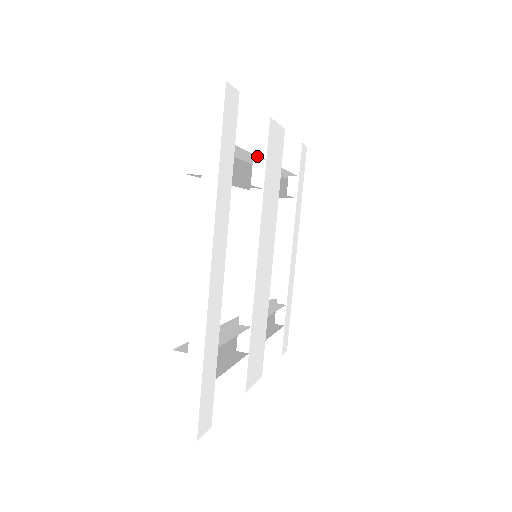
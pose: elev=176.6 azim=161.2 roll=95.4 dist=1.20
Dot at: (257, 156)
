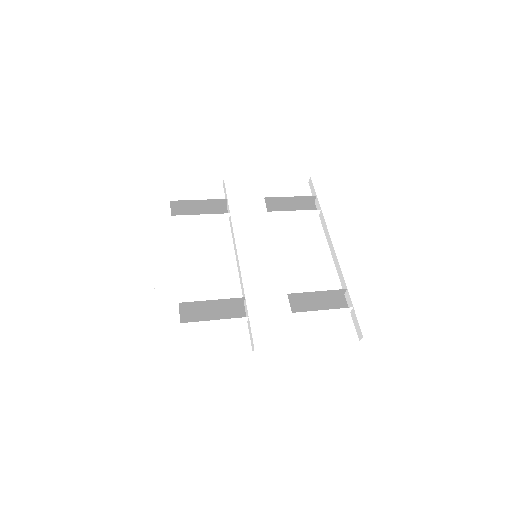
Dot at: (211, 200)
